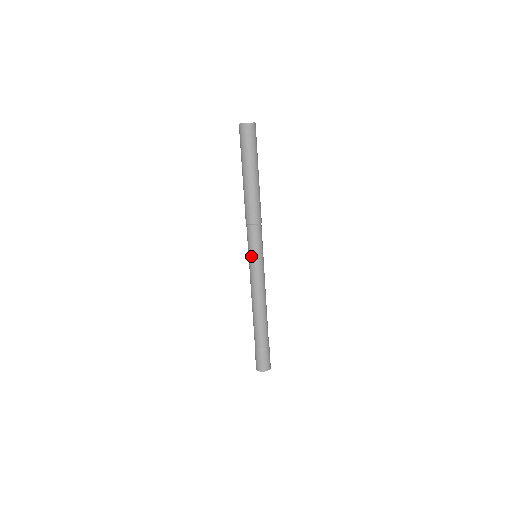
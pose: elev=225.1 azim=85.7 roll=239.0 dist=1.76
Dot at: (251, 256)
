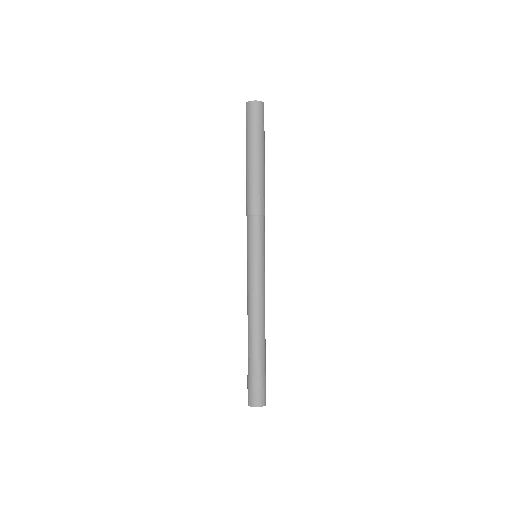
Dot at: (250, 254)
